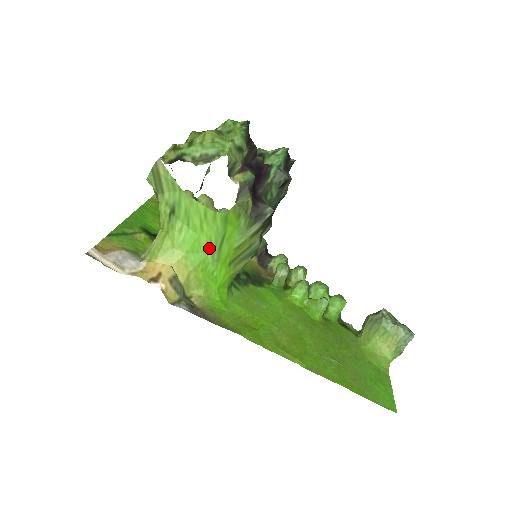
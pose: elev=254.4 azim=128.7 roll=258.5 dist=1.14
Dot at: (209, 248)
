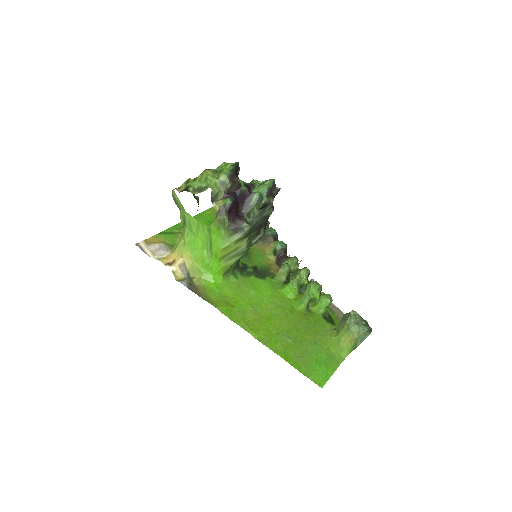
Dot at: (204, 247)
